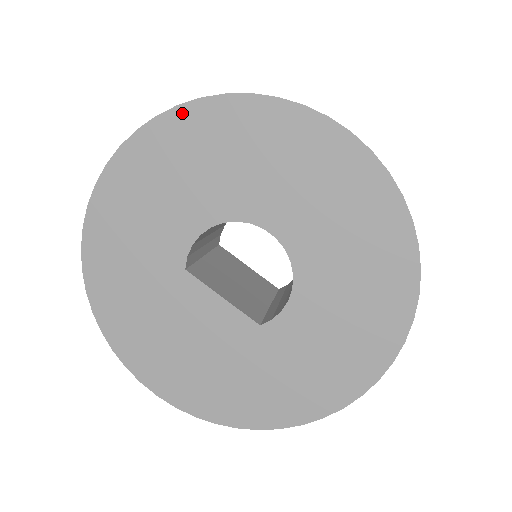
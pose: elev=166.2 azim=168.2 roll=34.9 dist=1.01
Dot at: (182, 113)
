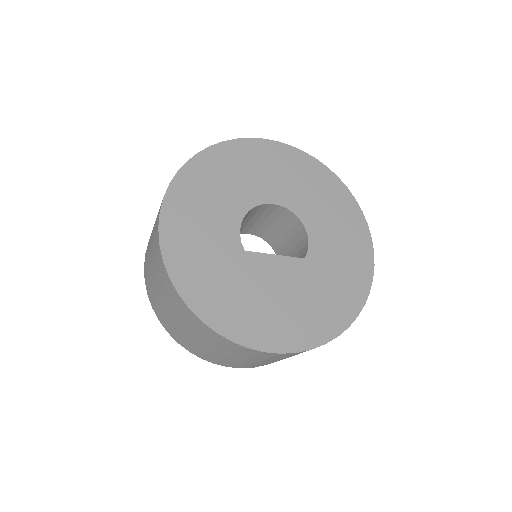
Dot at: (192, 164)
